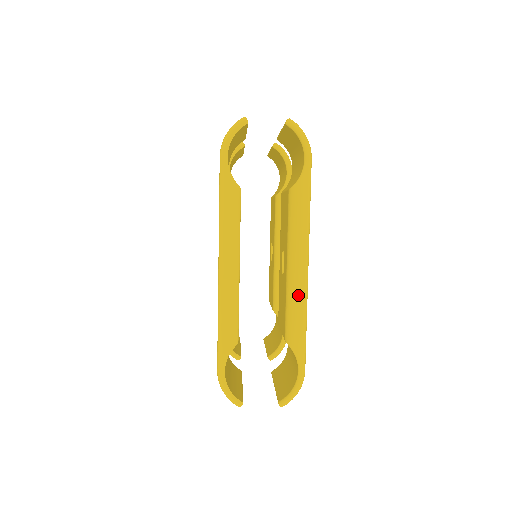
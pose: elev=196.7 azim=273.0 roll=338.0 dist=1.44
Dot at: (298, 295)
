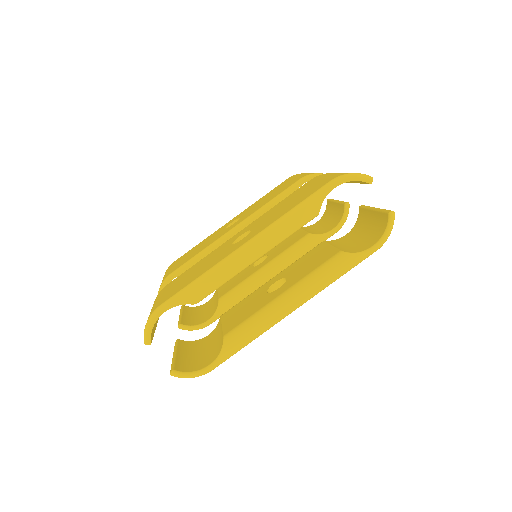
Dot at: (269, 320)
